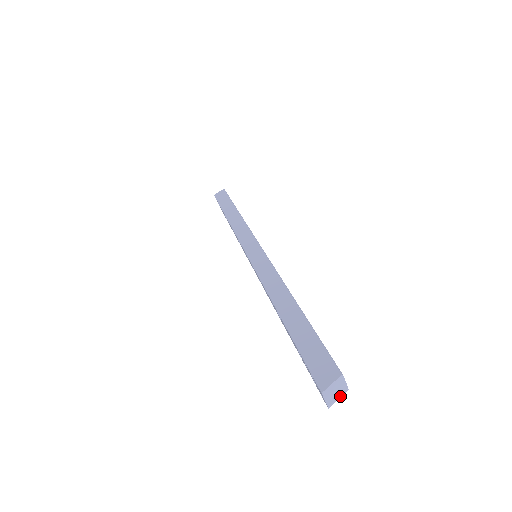
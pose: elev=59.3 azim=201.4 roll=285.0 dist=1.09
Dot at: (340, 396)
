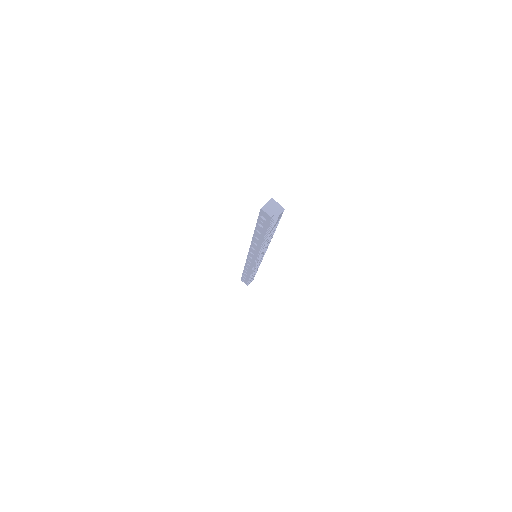
Dot at: (279, 213)
